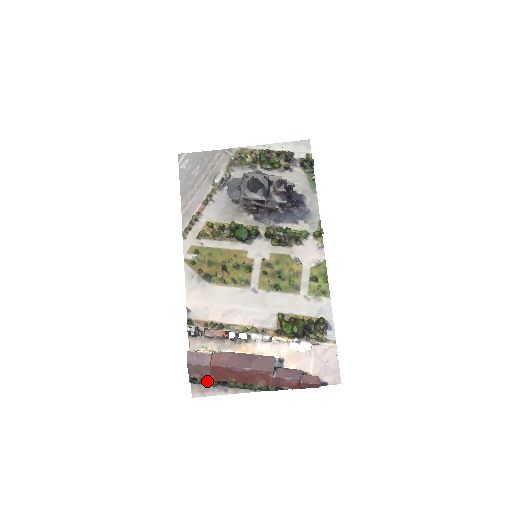
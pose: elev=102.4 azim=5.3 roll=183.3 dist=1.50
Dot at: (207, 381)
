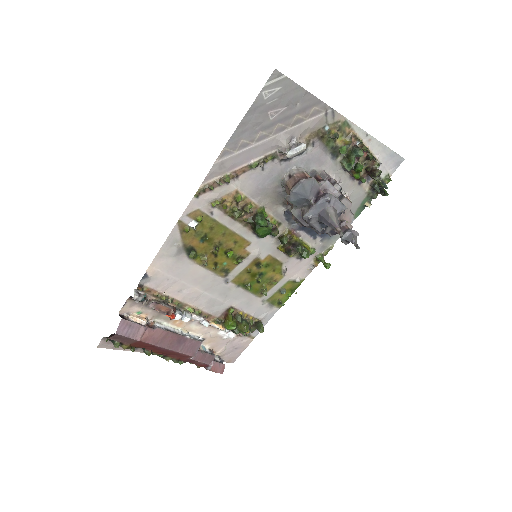
Dot at: (126, 348)
